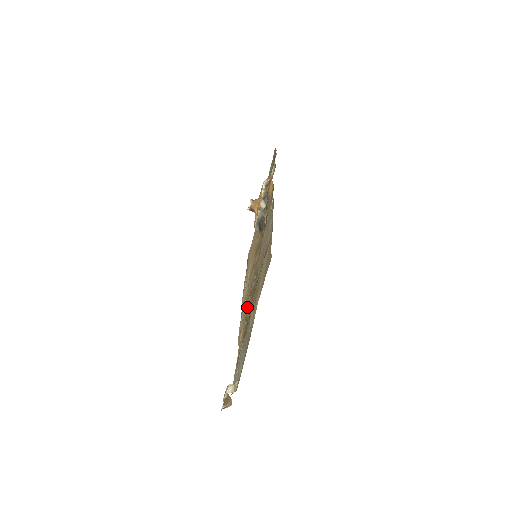
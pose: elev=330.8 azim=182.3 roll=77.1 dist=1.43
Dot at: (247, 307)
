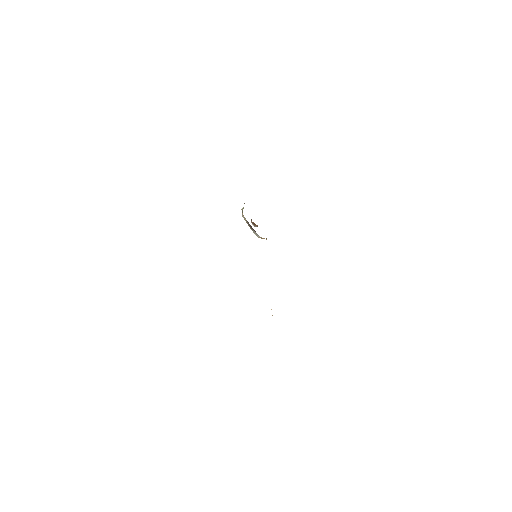
Dot at: occluded
